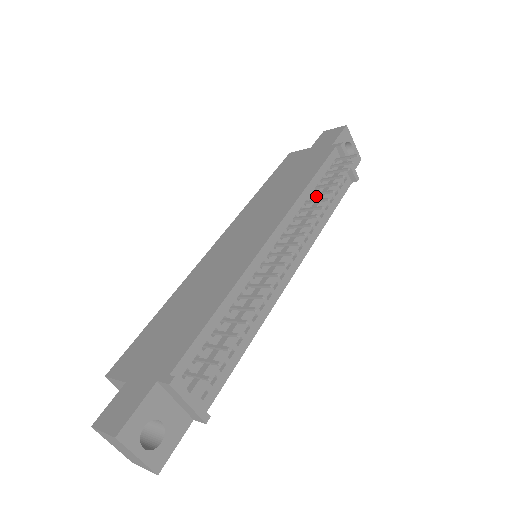
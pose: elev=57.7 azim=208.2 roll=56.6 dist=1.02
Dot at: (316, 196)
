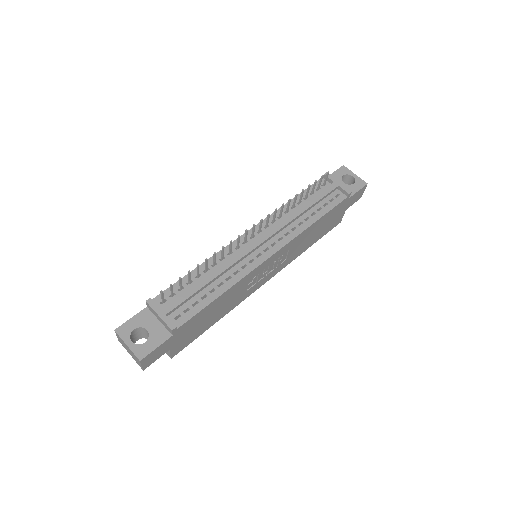
Dot at: occluded
